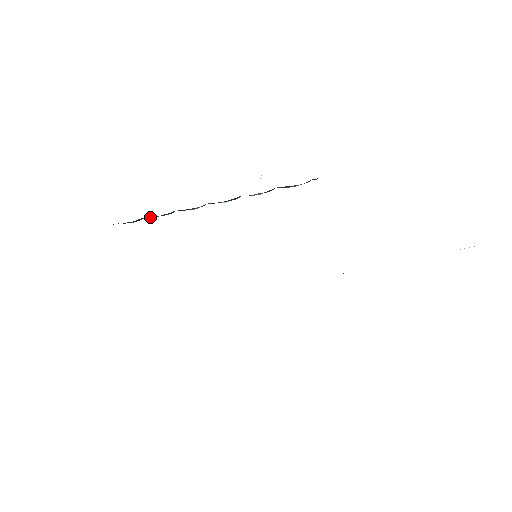
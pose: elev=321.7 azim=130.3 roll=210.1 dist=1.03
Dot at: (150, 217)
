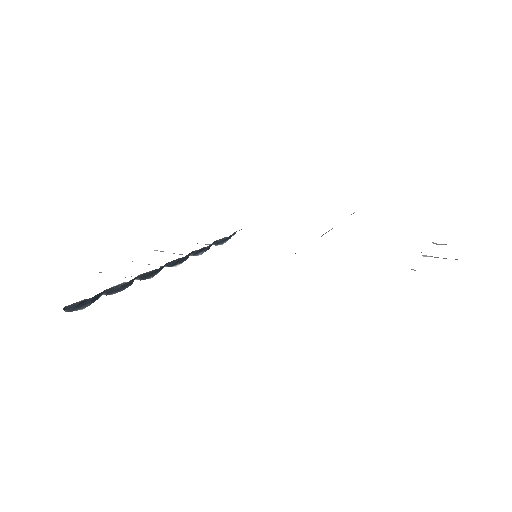
Dot at: (107, 294)
